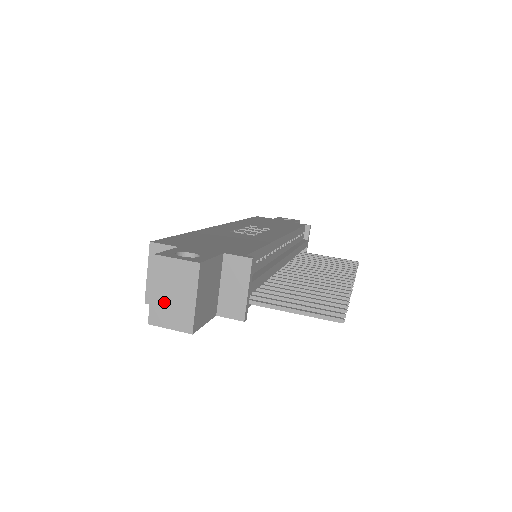
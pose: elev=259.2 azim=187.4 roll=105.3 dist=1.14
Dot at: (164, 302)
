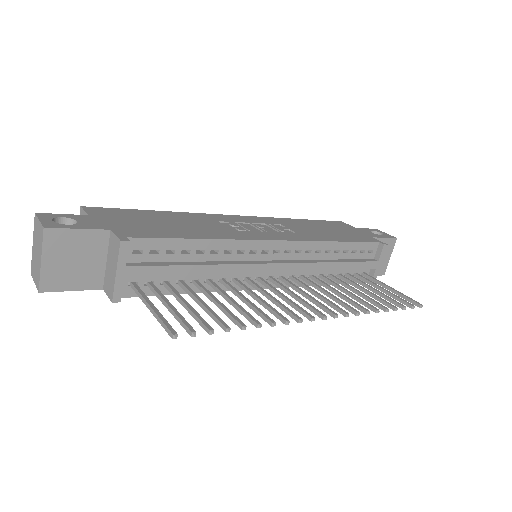
Dot at: (34, 257)
